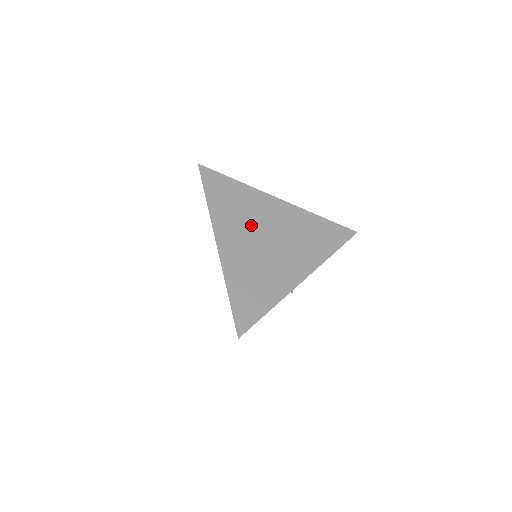
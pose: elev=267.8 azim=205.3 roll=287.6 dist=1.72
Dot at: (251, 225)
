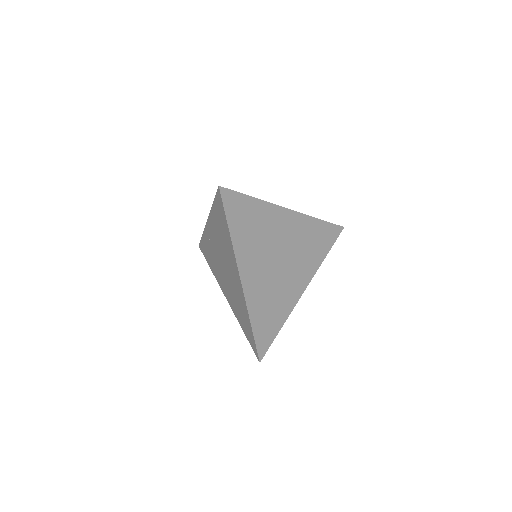
Dot at: (267, 249)
